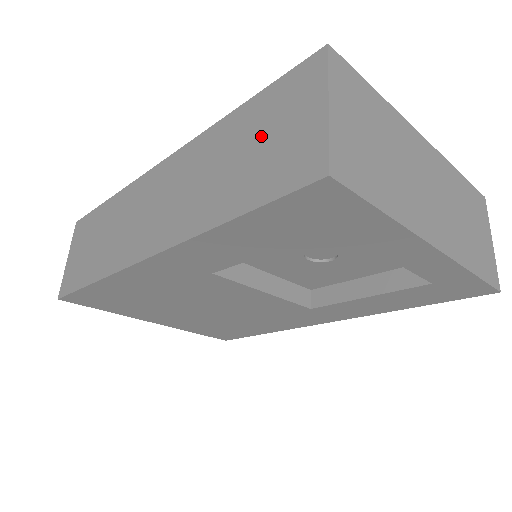
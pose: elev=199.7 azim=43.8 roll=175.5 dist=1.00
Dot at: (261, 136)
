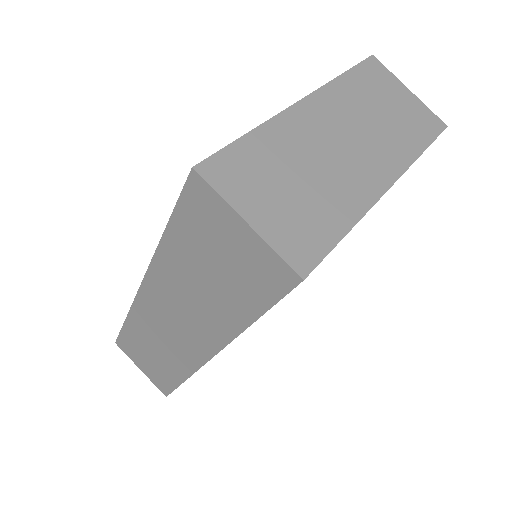
Dot at: (211, 257)
